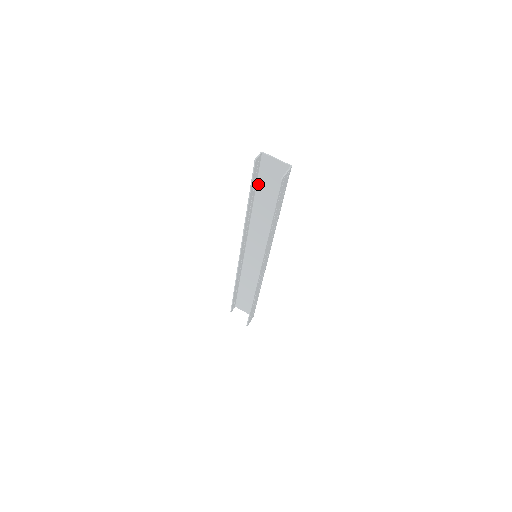
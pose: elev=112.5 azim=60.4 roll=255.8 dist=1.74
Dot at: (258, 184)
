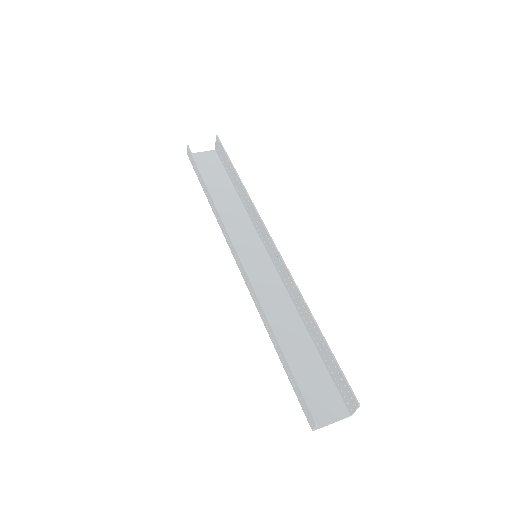
Dot at: occluded
